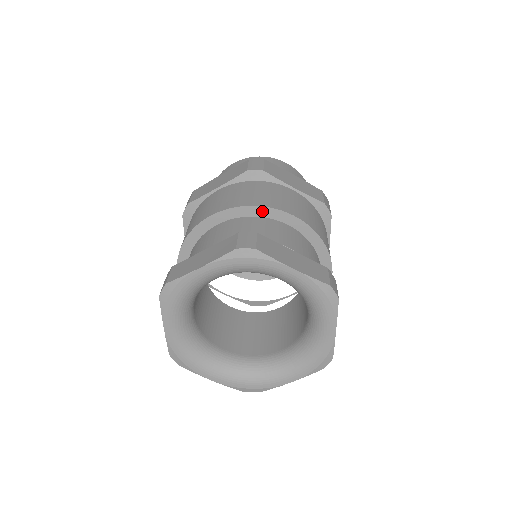
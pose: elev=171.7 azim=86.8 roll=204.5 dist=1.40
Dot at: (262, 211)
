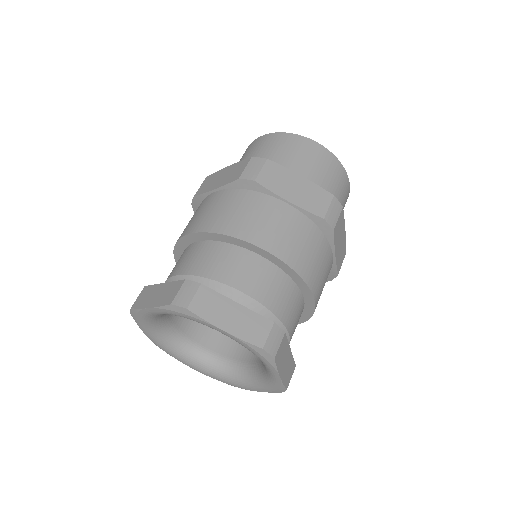
Dot at: (233, 240)
